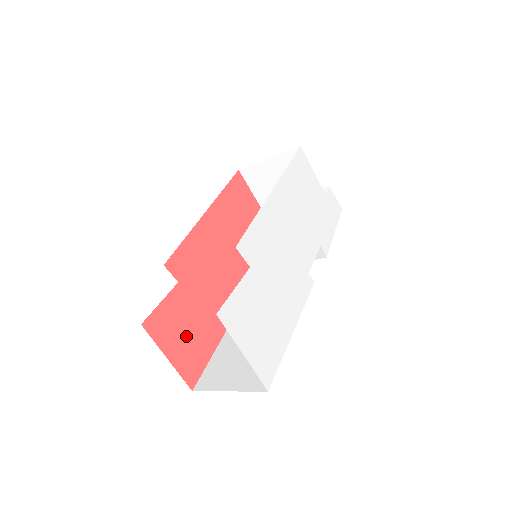
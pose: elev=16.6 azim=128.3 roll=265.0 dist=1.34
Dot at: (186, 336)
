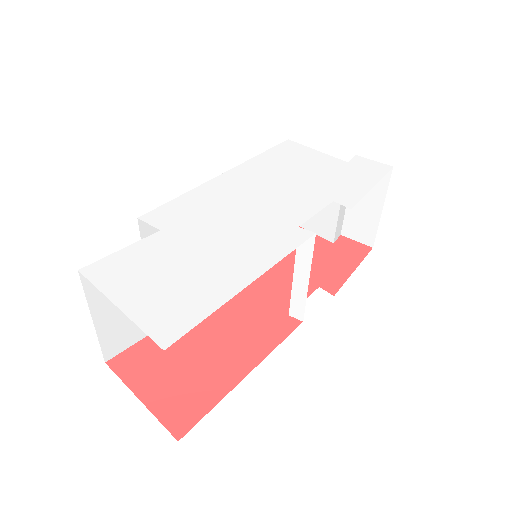
Dot at: (177, 374)
